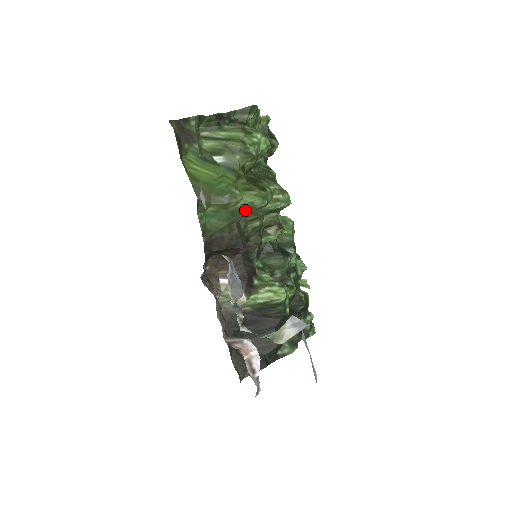
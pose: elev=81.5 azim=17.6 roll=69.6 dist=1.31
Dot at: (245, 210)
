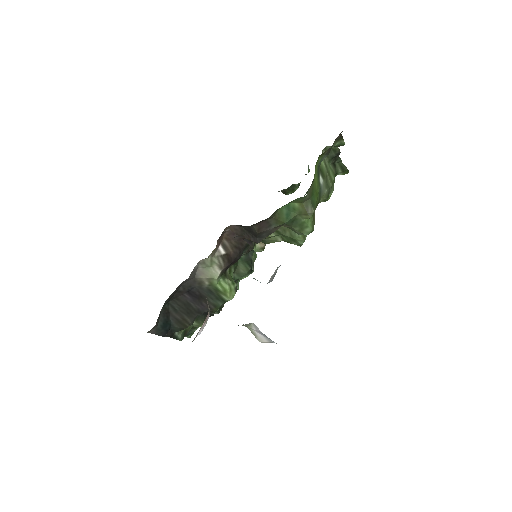
Dot at: (298, 226)
